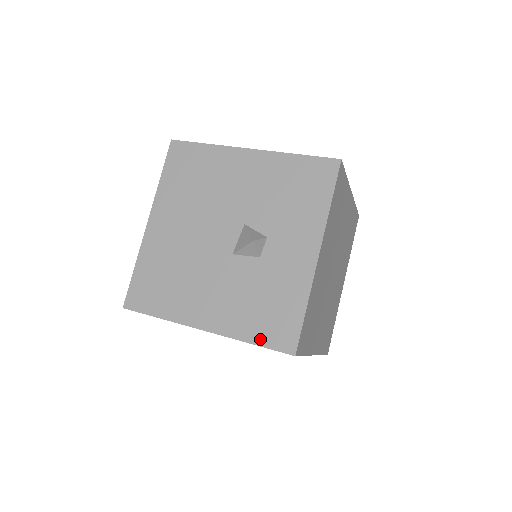
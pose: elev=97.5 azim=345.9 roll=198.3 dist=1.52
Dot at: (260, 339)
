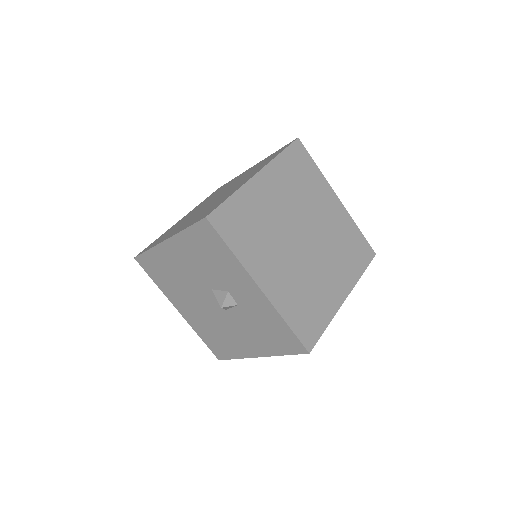
Dot at: (285, 351)
